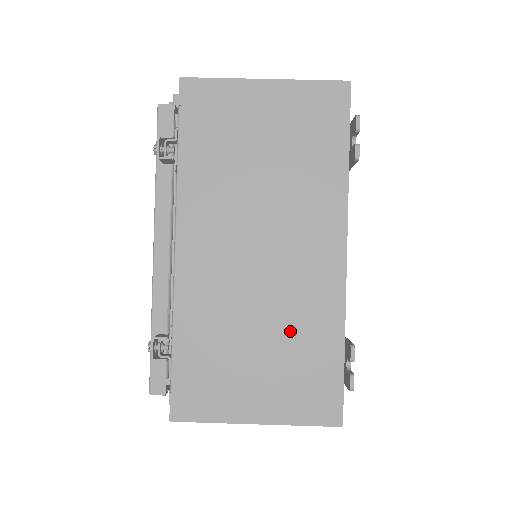
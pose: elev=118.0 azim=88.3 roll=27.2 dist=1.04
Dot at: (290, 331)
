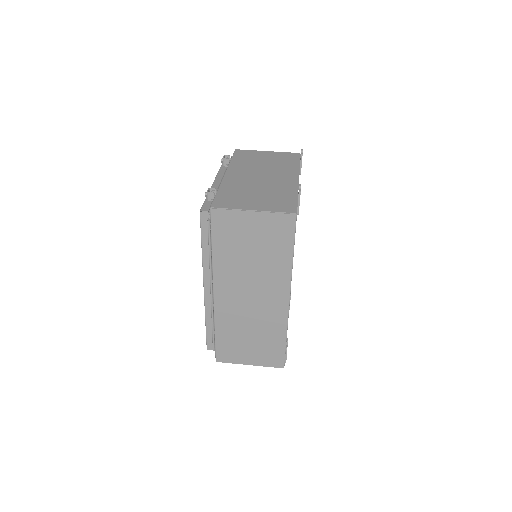
Dot at: (273, 192)
